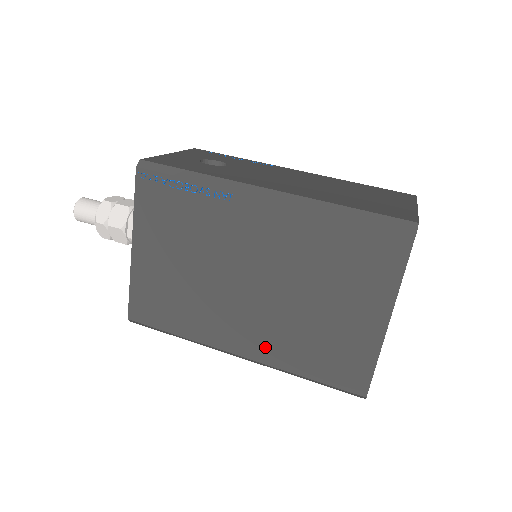
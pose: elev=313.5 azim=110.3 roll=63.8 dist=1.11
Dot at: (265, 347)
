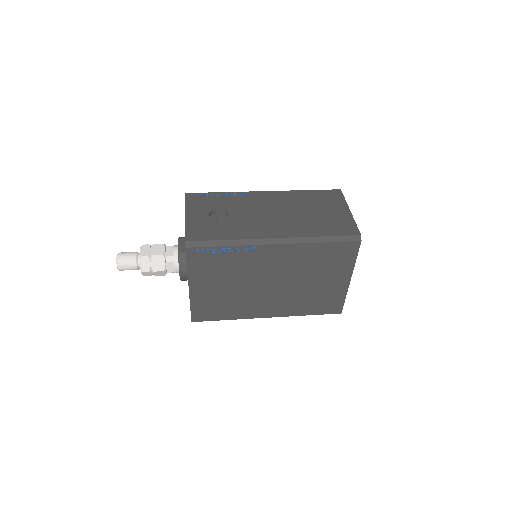
Dot at: (283, 309)
